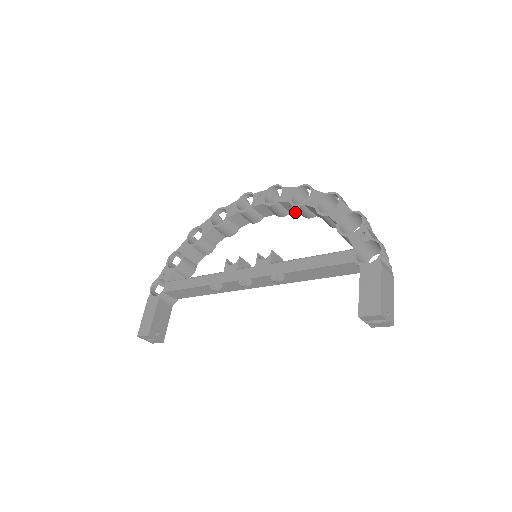
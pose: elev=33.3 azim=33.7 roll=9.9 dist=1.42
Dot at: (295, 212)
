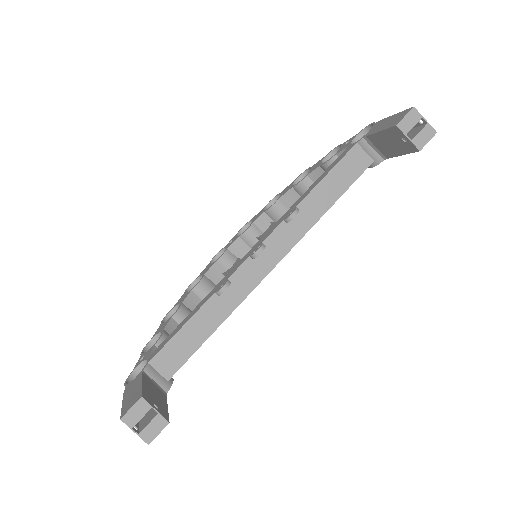
Dot at: occluded
